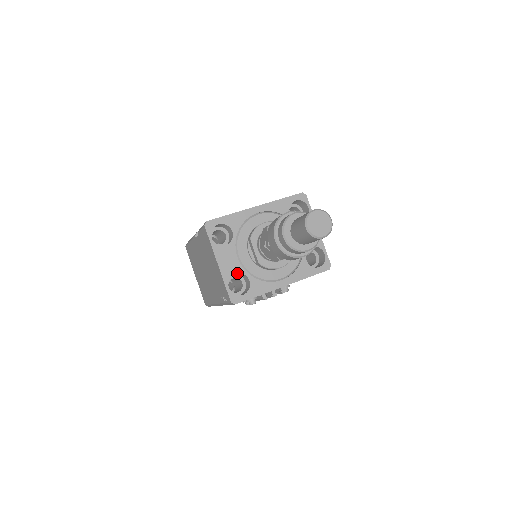
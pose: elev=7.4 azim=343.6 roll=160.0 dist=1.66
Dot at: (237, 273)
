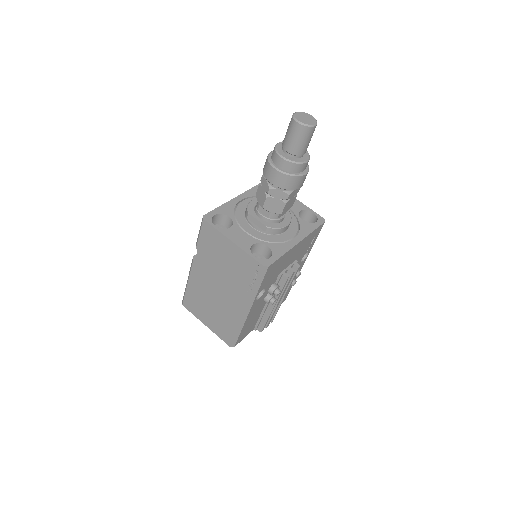
Dot at: (253, 245)
